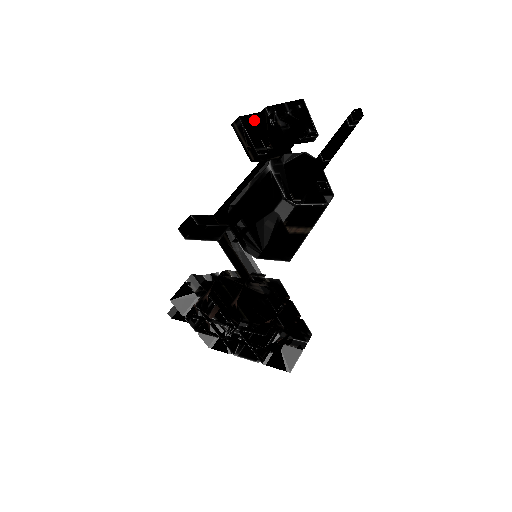
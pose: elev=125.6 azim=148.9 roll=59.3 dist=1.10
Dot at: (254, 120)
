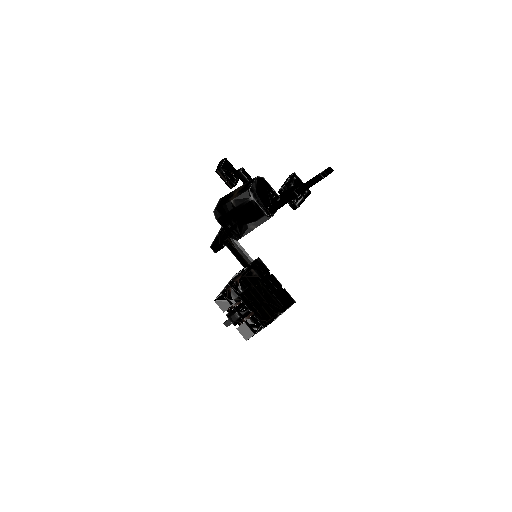
Dot at: (226, 166)
